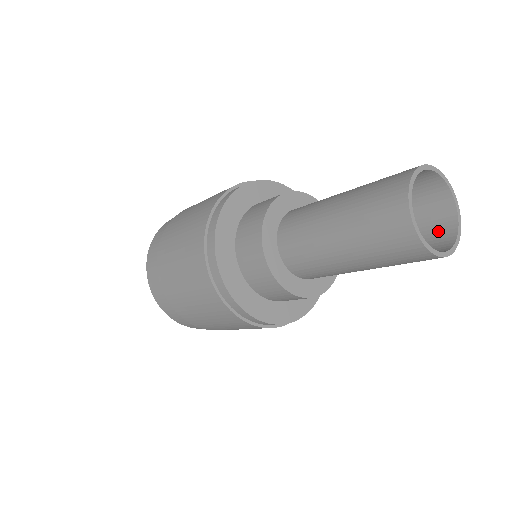
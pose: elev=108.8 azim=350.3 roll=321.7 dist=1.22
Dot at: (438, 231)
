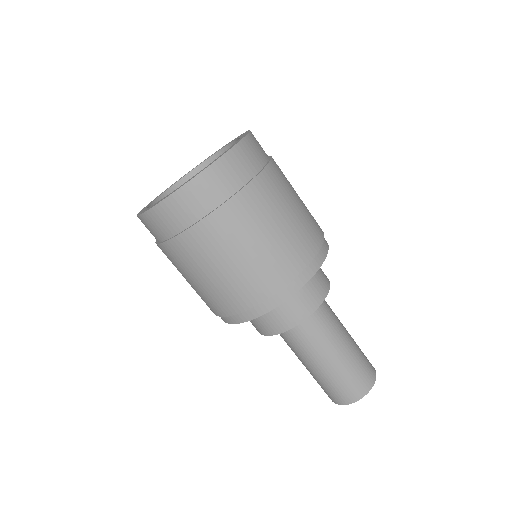
Dot at: occluded
